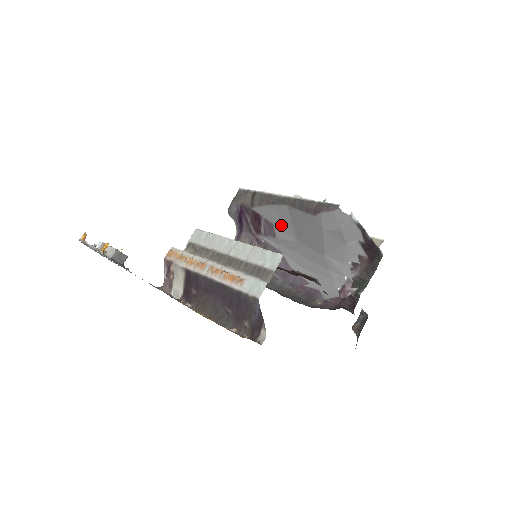
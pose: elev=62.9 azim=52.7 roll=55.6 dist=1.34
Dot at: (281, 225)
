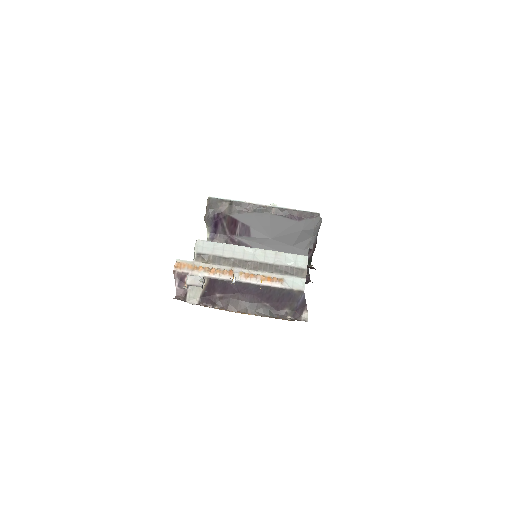
Dot at: (258, 227)
